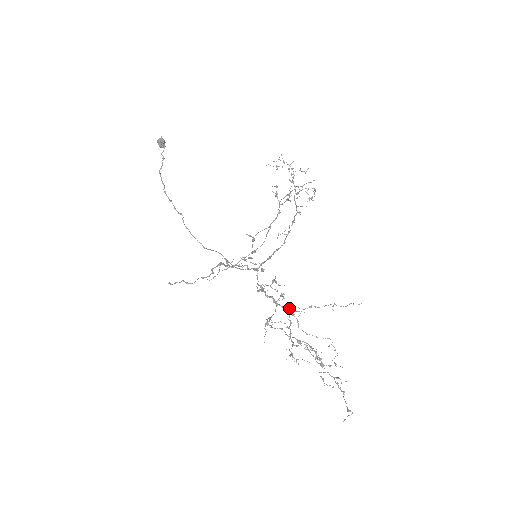
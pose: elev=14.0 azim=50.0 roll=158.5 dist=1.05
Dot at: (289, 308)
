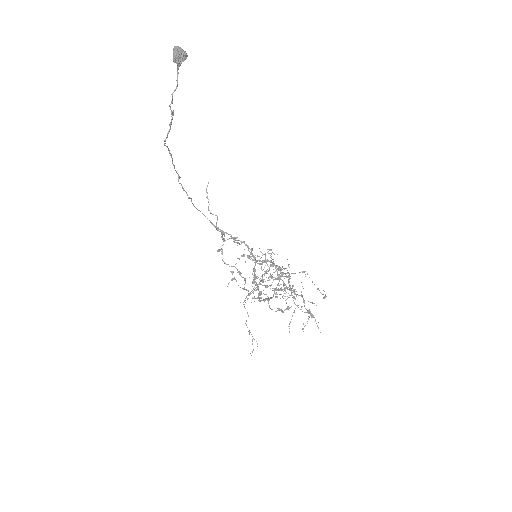
Dot at: occluded
